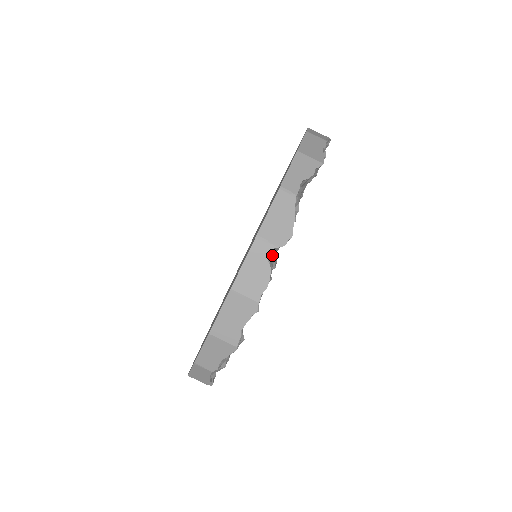
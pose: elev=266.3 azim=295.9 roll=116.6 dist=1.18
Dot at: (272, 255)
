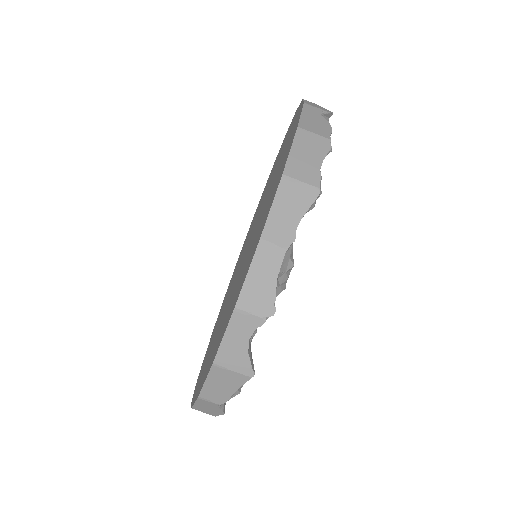
Dot at: occluded
